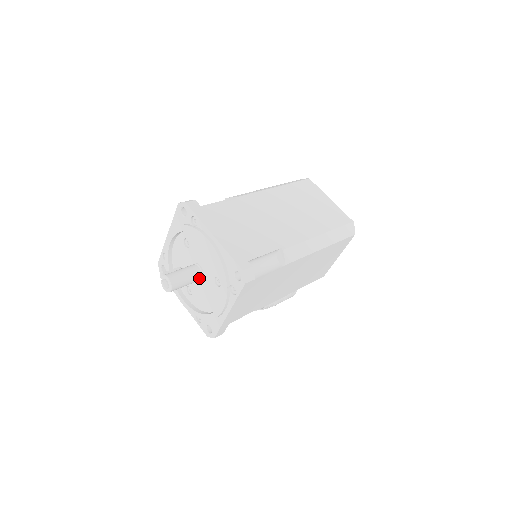
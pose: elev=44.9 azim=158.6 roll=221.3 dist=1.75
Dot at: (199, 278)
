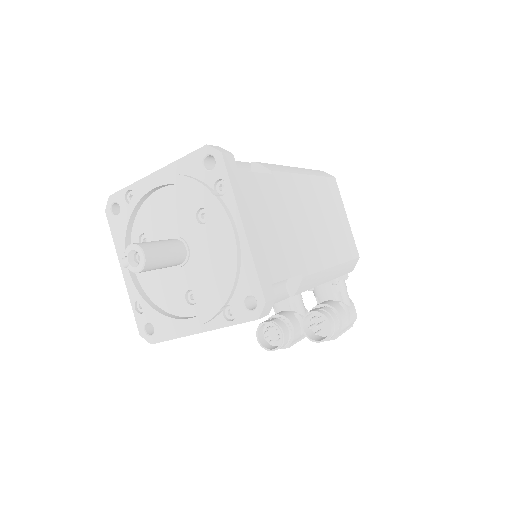
Dot at: (182, 247)
